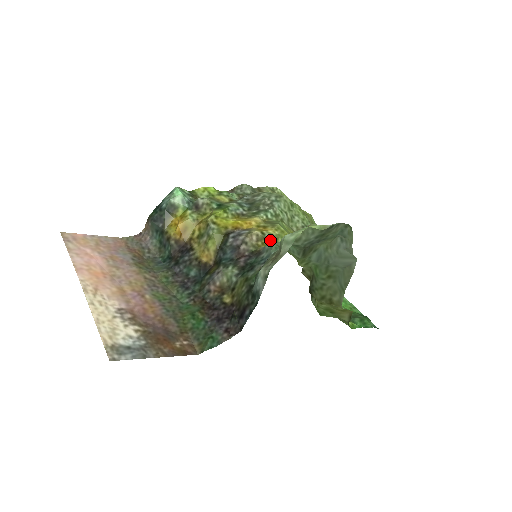
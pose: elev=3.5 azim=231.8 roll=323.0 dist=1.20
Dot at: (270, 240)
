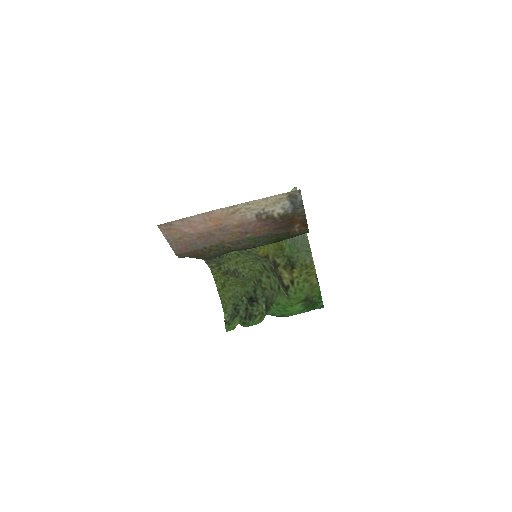
Dot at: occluded
